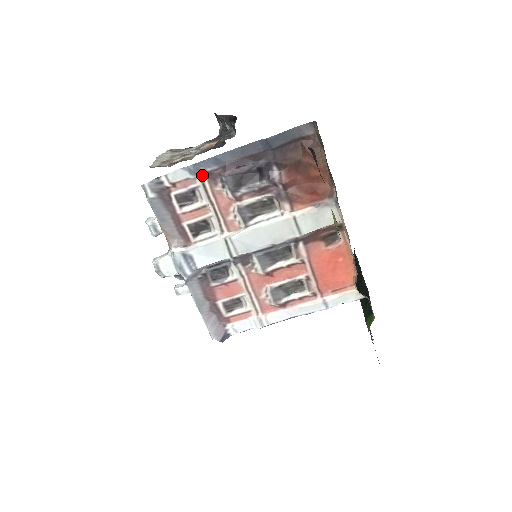
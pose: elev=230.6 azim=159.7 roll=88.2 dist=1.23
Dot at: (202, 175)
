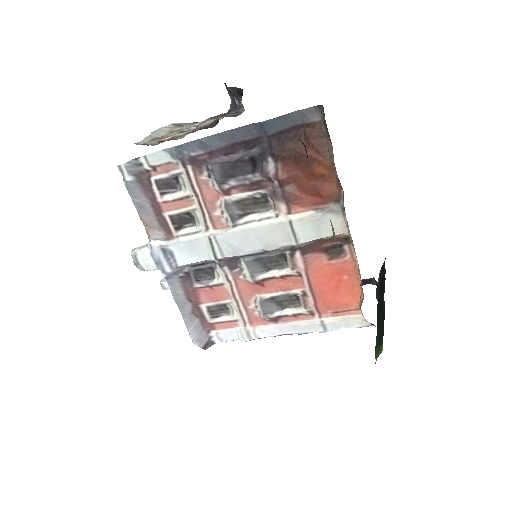
Dot at: (185, 160)
